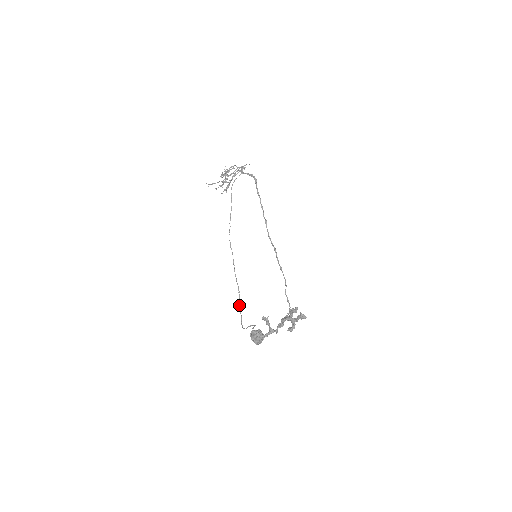
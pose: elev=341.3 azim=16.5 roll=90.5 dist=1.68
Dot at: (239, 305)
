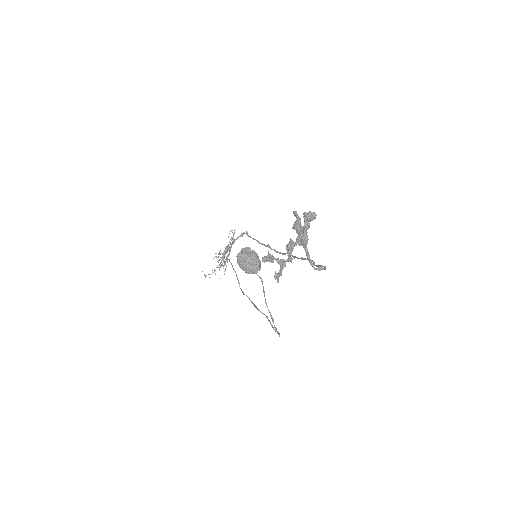
Dot at: occluded
